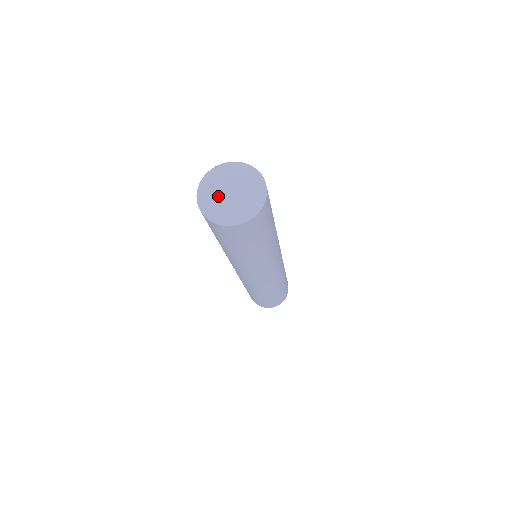
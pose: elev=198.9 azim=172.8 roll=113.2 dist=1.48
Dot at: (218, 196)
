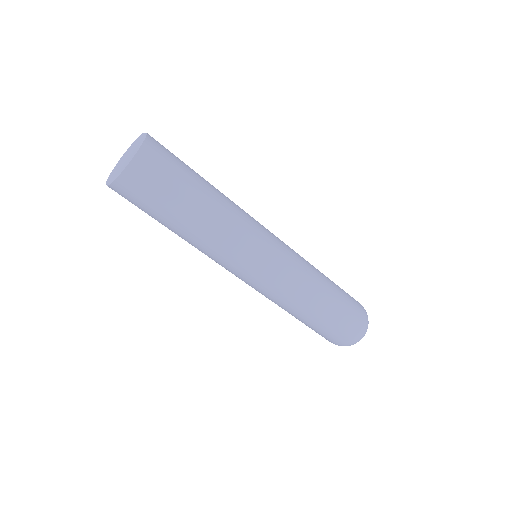
Dot at: (118, 168)
